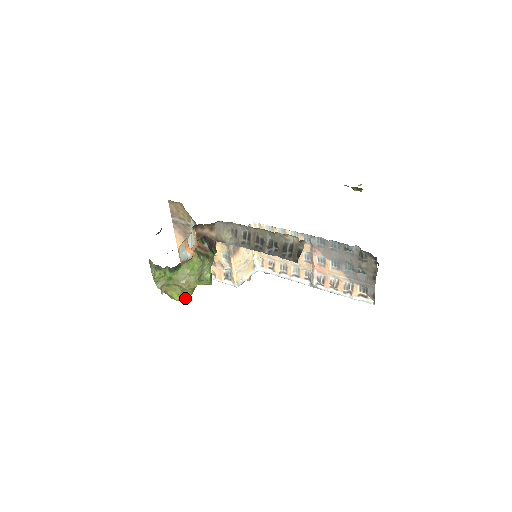
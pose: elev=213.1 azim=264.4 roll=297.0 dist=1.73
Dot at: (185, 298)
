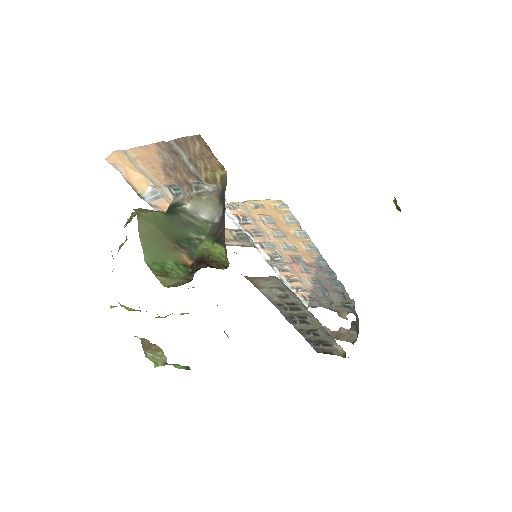
Dot at: occluded
